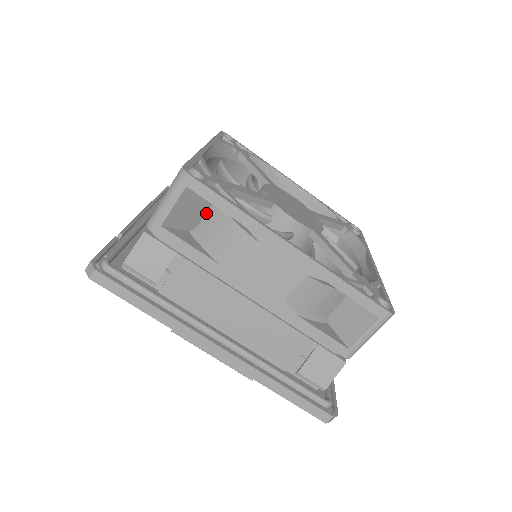
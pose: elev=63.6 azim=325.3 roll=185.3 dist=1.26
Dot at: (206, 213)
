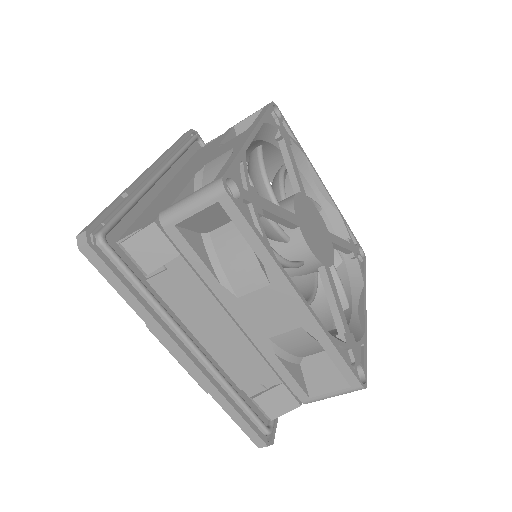
Dot at: (226, 224)
